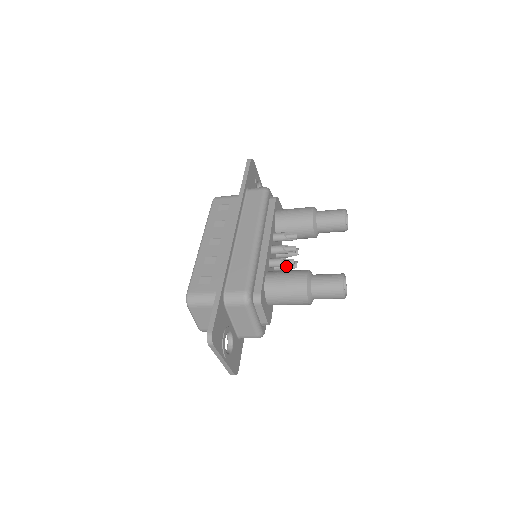
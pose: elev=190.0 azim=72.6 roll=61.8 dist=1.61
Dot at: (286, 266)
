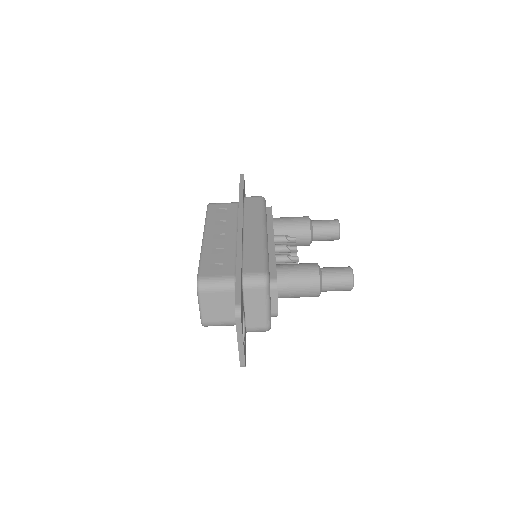
Dot at: (292, 261)
